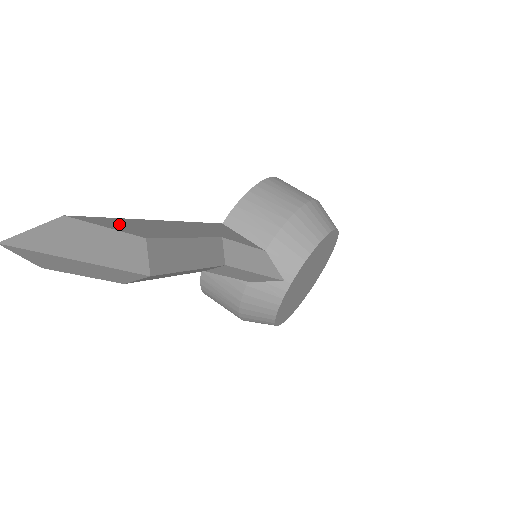
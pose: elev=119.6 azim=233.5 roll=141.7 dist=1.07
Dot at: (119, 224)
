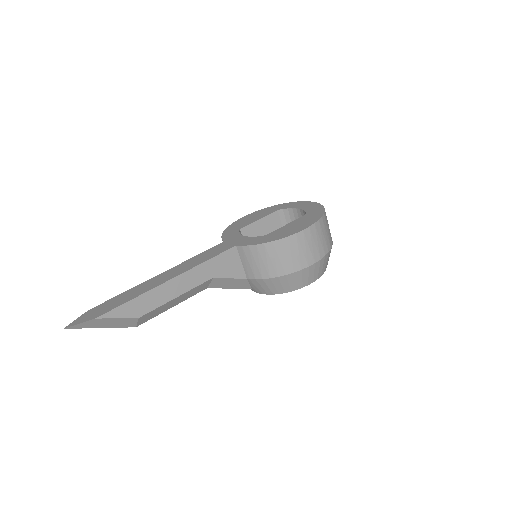
Dot at: (128, 309)
